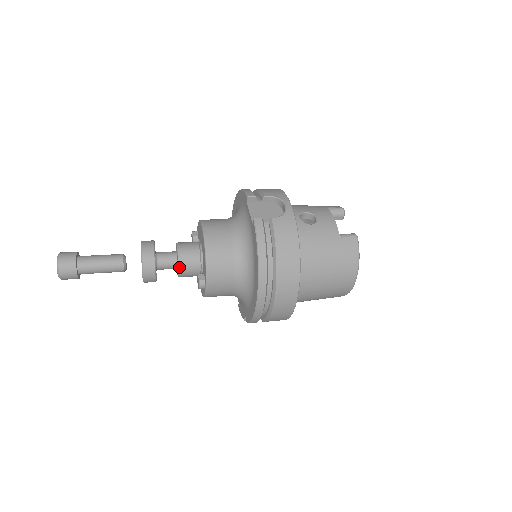
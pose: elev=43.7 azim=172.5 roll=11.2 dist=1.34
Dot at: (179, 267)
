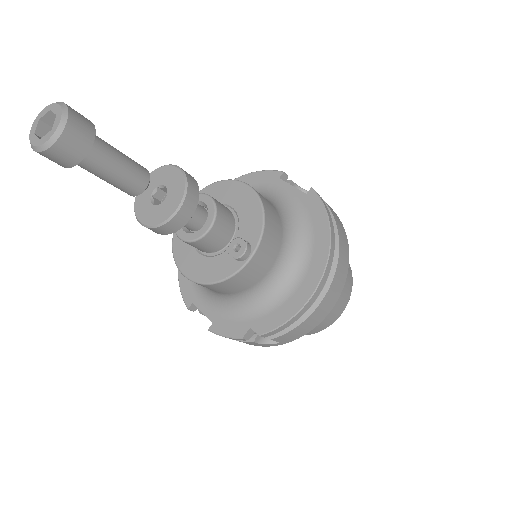
Dot at: (215, 219)
